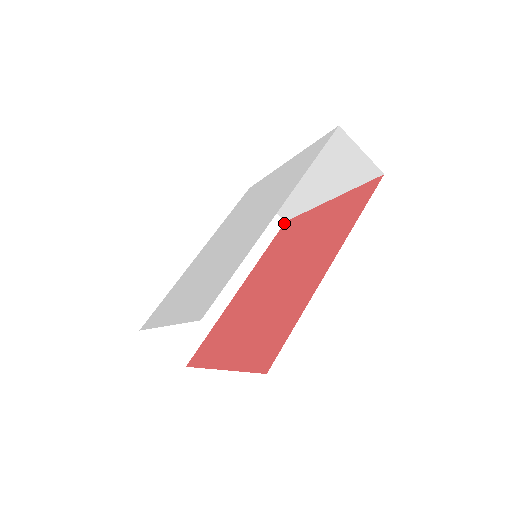
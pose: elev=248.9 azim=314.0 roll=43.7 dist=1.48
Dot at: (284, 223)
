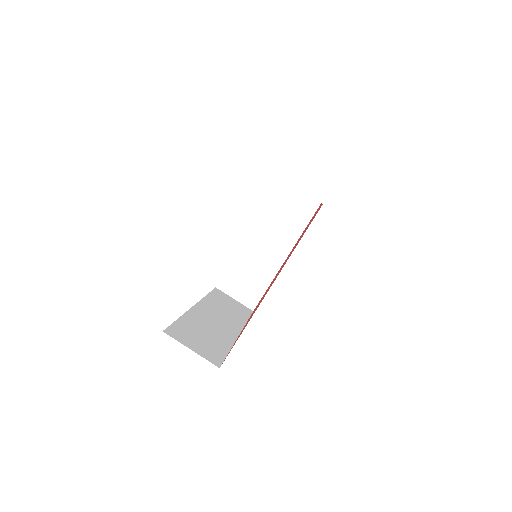
Dot at: occluded
